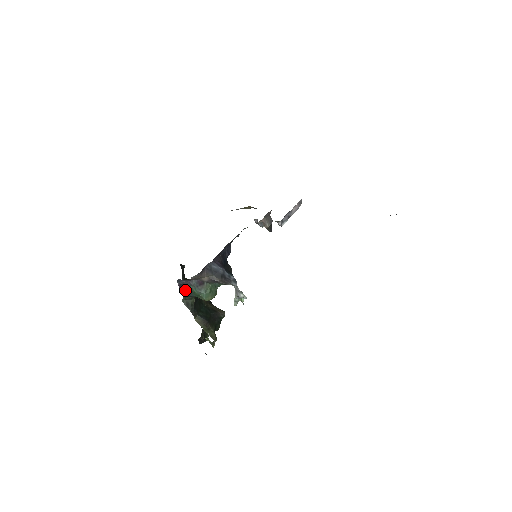
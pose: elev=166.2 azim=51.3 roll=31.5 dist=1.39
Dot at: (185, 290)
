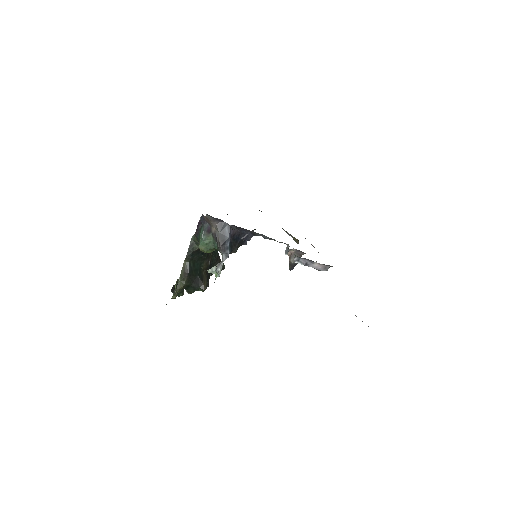
Dot at: (199, 228)
